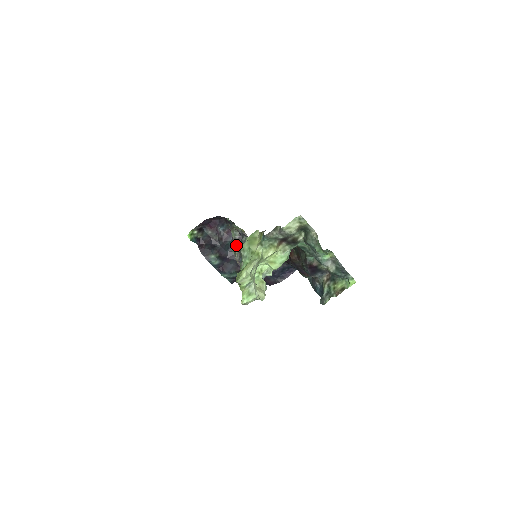
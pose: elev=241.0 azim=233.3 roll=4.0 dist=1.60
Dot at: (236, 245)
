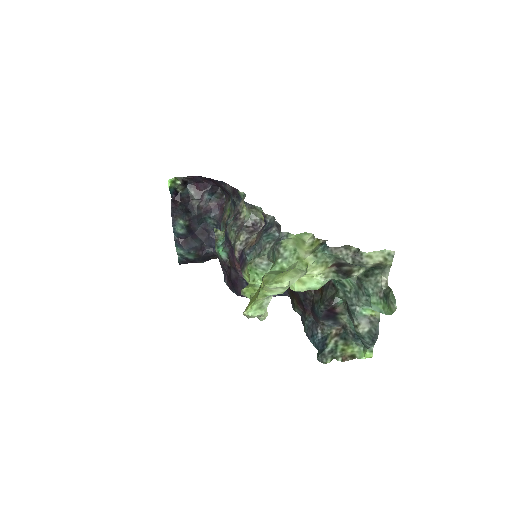
Dot at: (246, 230)
